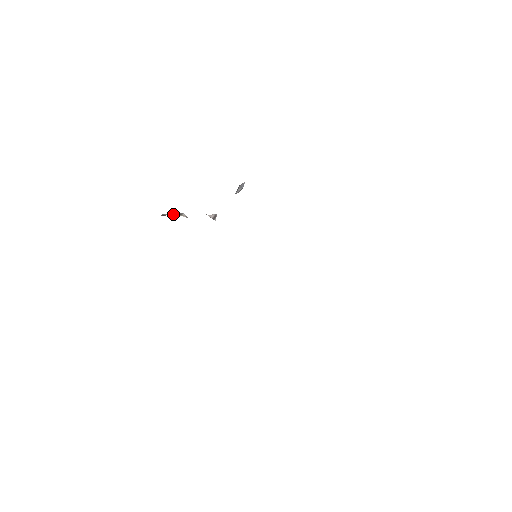
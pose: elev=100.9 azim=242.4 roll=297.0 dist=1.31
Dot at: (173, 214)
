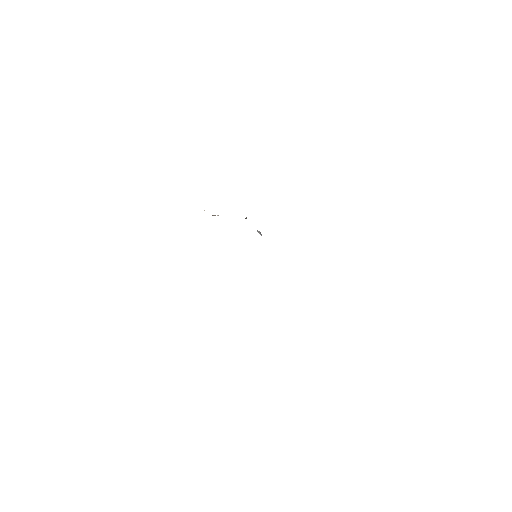
Dot at: occluded
